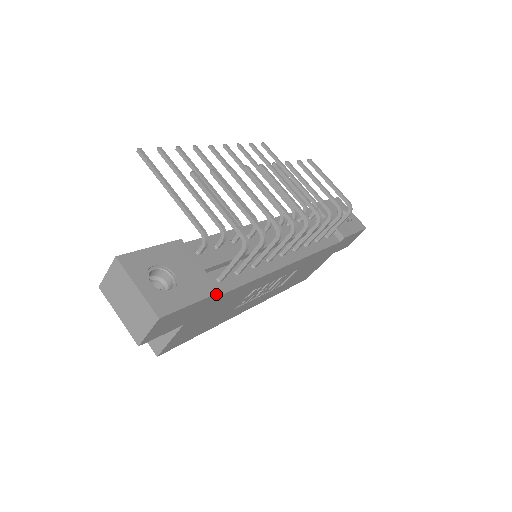
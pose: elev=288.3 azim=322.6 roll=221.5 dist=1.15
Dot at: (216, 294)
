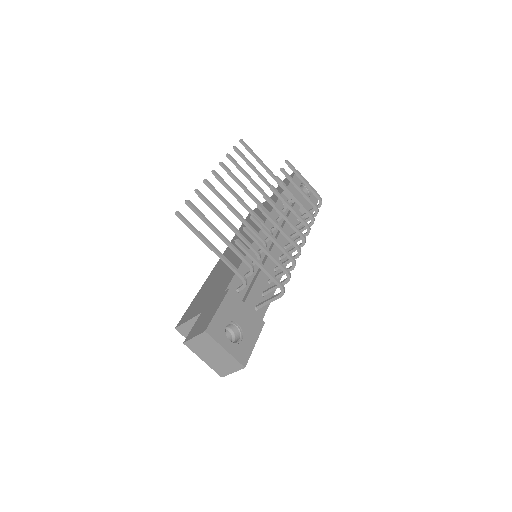
Dot at: (262, 326)
